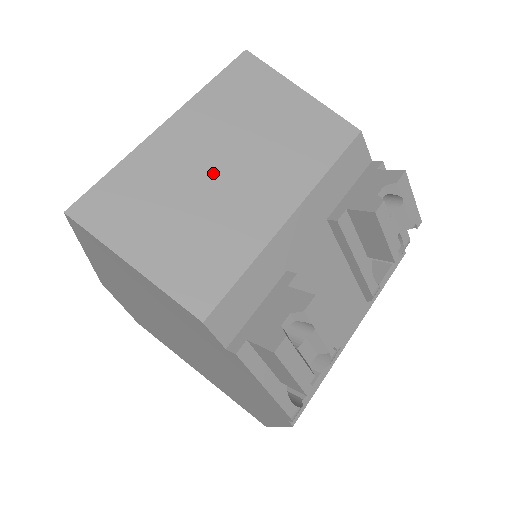
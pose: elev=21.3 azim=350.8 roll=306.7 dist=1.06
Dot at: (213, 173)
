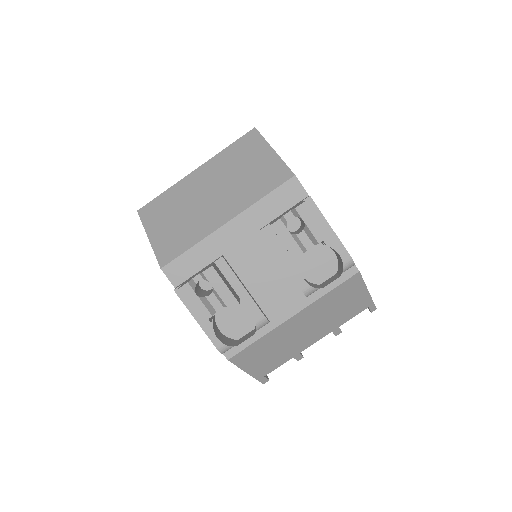
Dot at: (202, 197)
